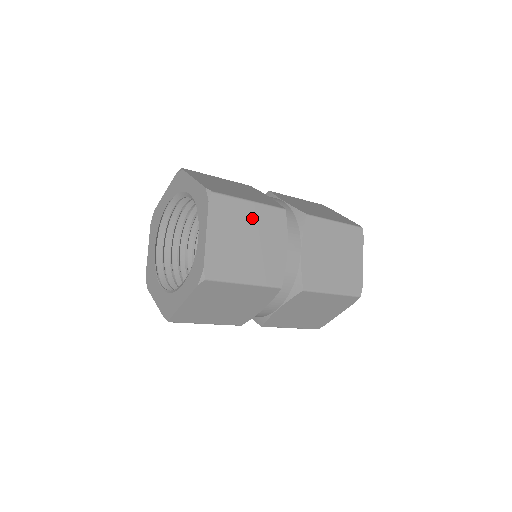
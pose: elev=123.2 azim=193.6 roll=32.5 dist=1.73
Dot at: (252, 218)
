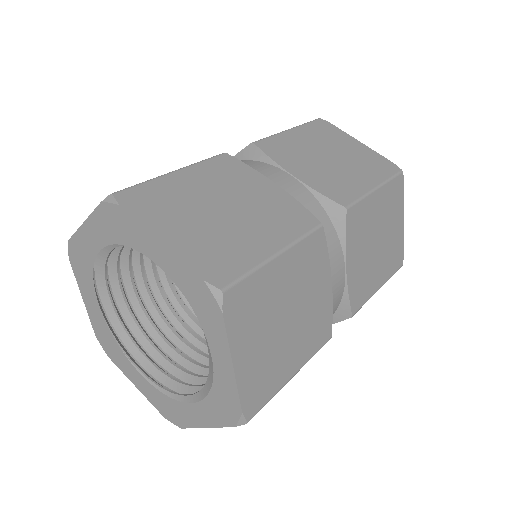
Dot at: (285, 279)
